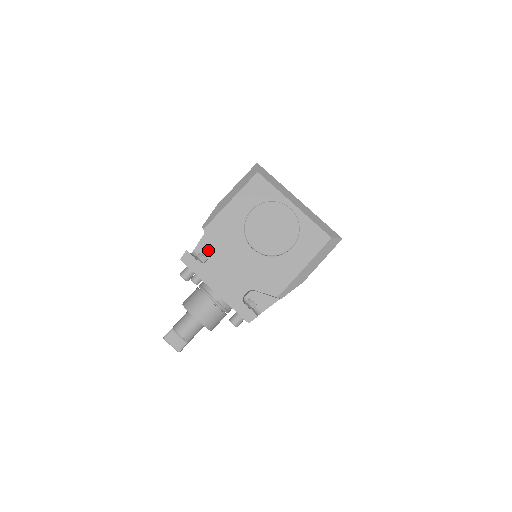
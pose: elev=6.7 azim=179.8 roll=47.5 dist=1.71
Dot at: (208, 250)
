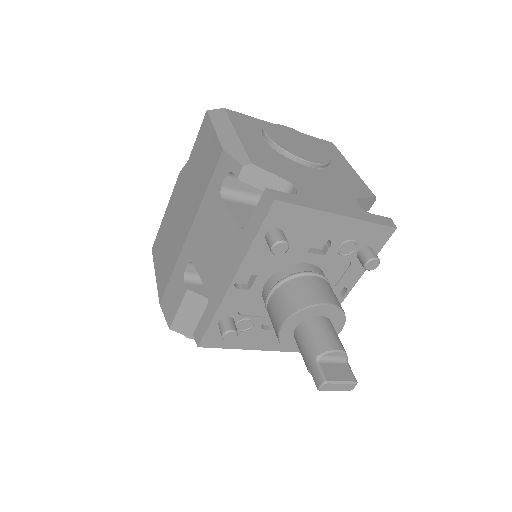
Dot at: occluded
